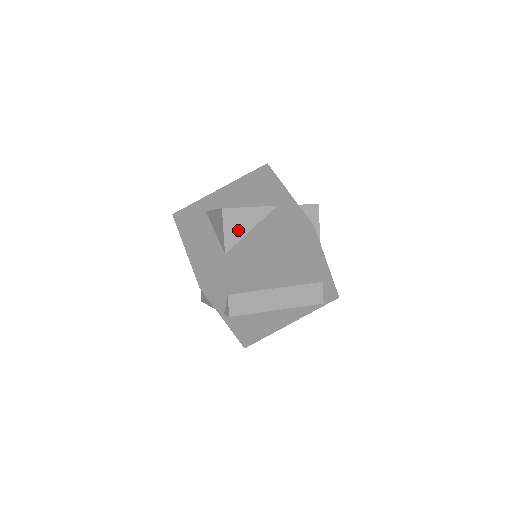
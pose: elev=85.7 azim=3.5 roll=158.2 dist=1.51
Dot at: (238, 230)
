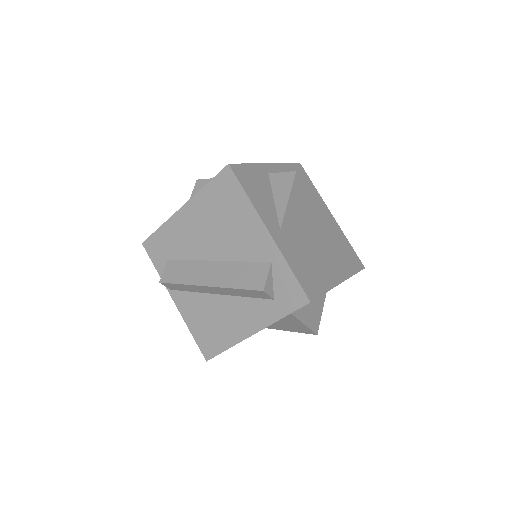
Dot at: occluded
